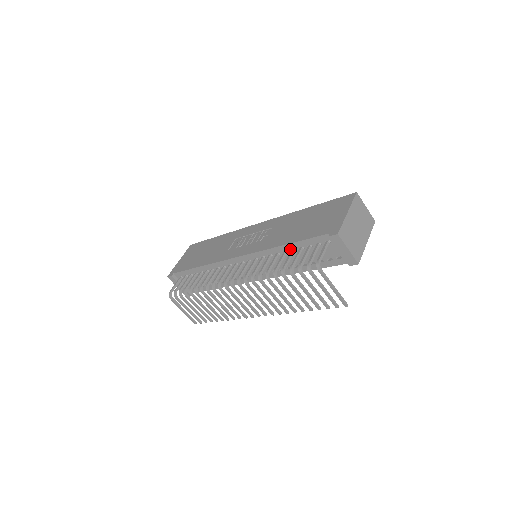
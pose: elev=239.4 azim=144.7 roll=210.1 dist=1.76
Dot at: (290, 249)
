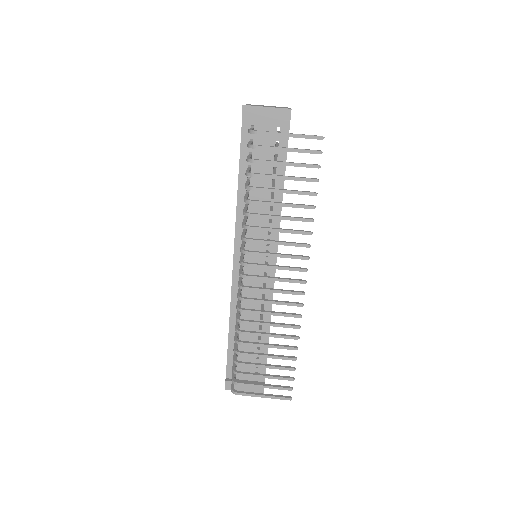
Dot at: occluded
